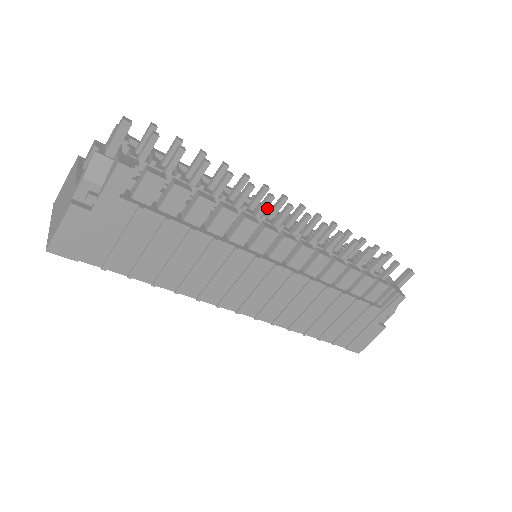
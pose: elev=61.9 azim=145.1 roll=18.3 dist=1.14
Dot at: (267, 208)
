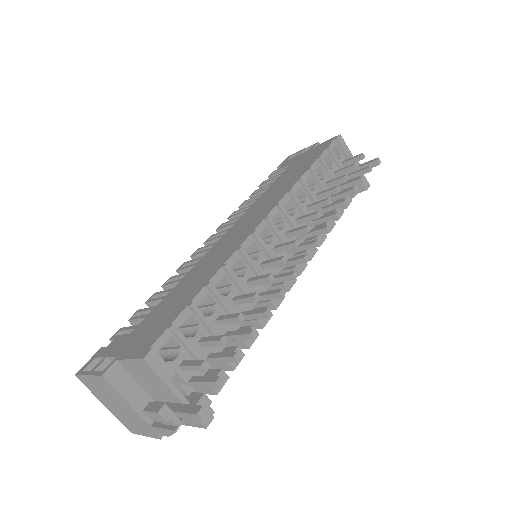
Dot at: (265, 227)
